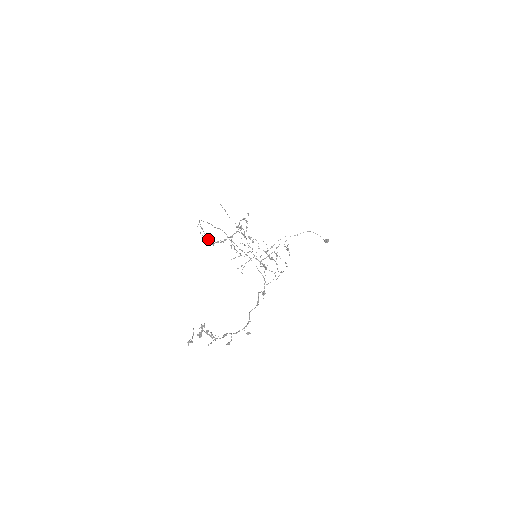
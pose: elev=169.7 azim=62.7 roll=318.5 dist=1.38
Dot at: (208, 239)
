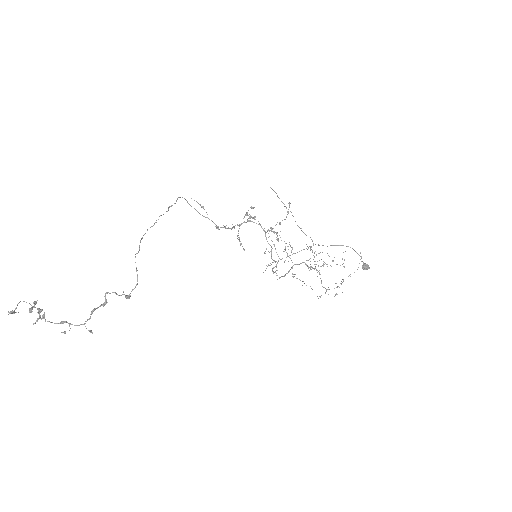
Dot at: (212, 221)
